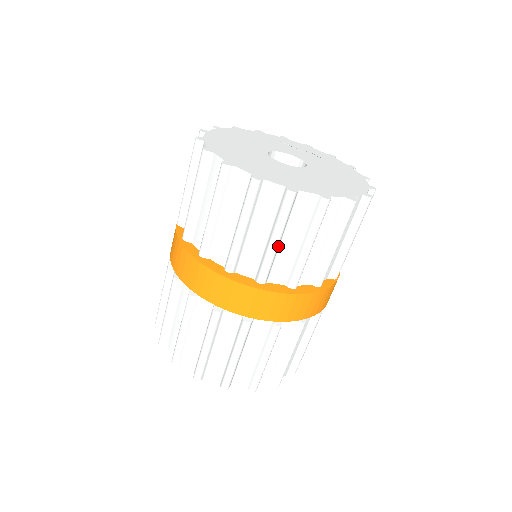
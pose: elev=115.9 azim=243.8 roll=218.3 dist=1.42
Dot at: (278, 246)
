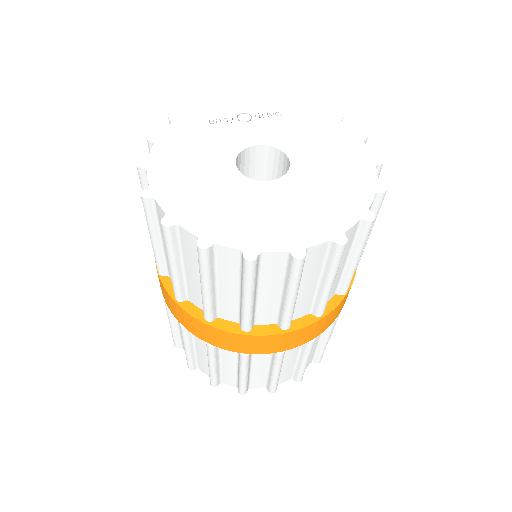
Dot at: occluded
